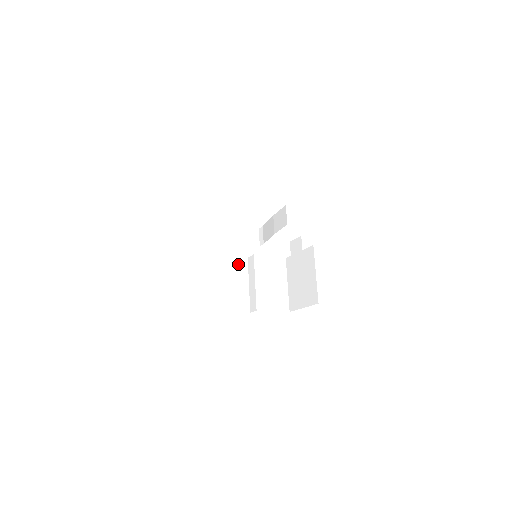
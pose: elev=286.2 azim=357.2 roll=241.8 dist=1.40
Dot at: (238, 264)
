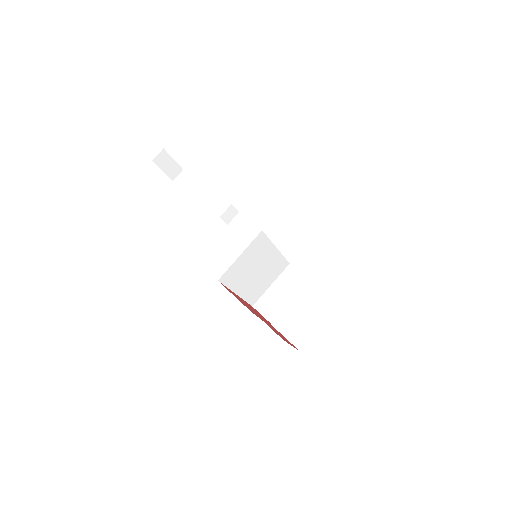
Dot at: (300, 282)
